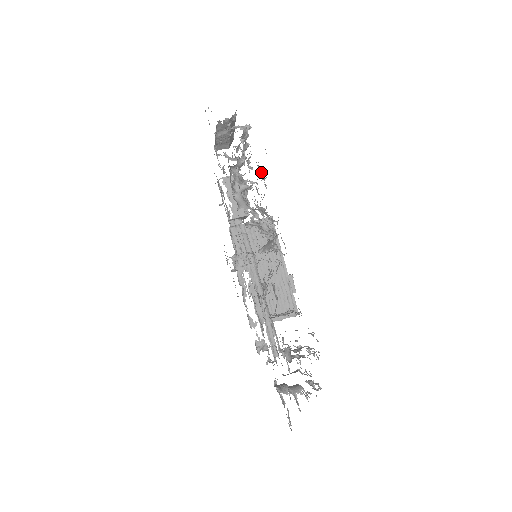
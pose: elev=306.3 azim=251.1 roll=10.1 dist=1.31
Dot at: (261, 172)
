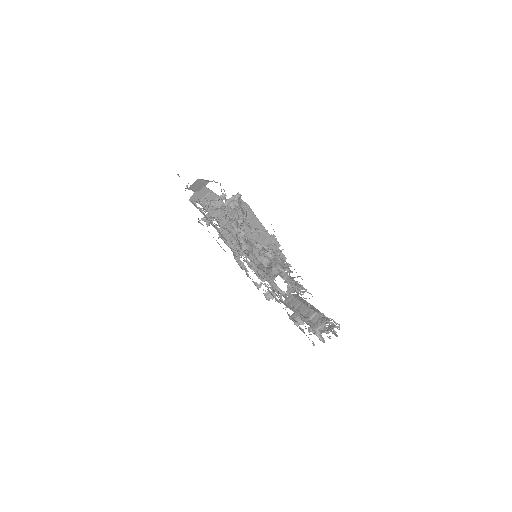
Dot at: occluded
